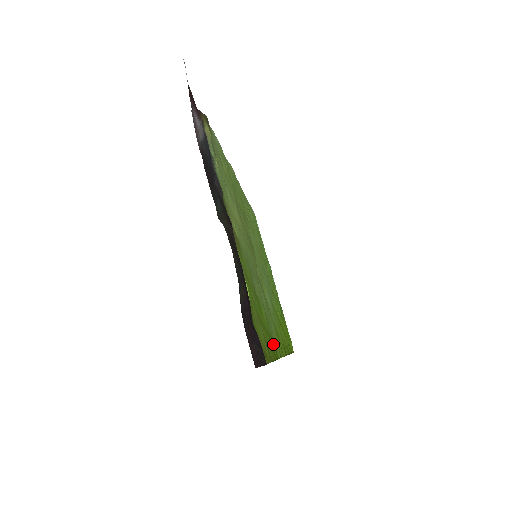
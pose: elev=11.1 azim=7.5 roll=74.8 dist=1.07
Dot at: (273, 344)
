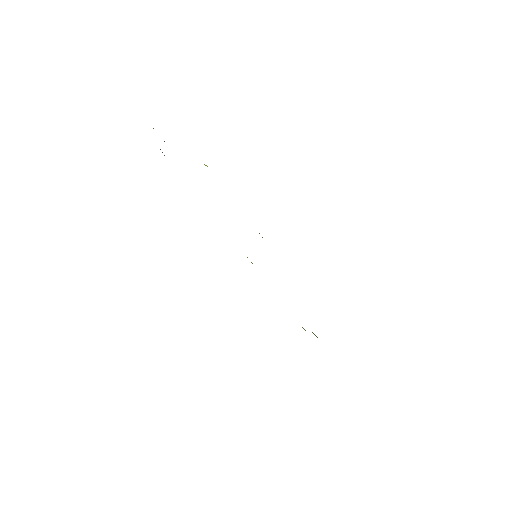
Dot at: occluded
